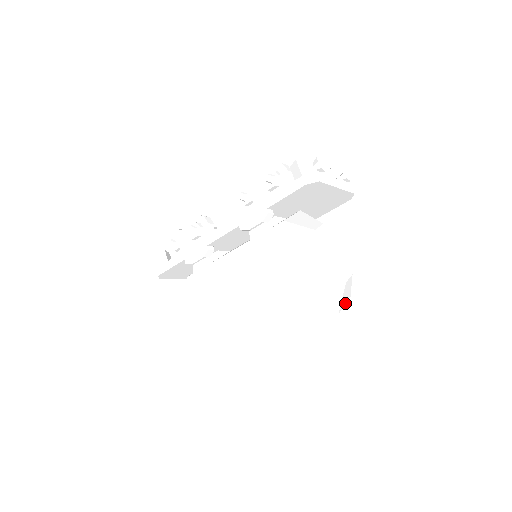
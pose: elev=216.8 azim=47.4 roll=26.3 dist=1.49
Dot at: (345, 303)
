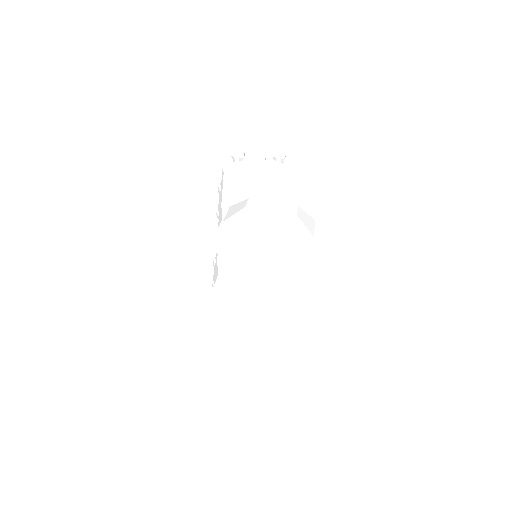
Dot at: (301, 240)
